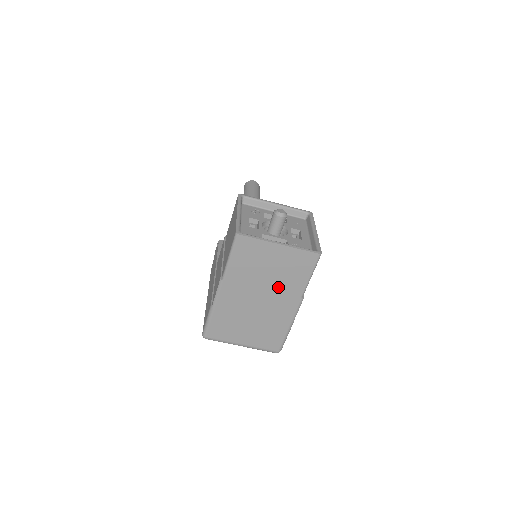
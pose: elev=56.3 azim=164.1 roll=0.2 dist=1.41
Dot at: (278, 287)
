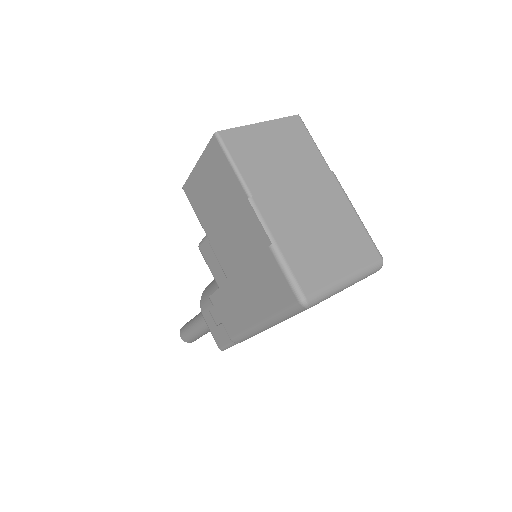
Dot at: (303, 172)
